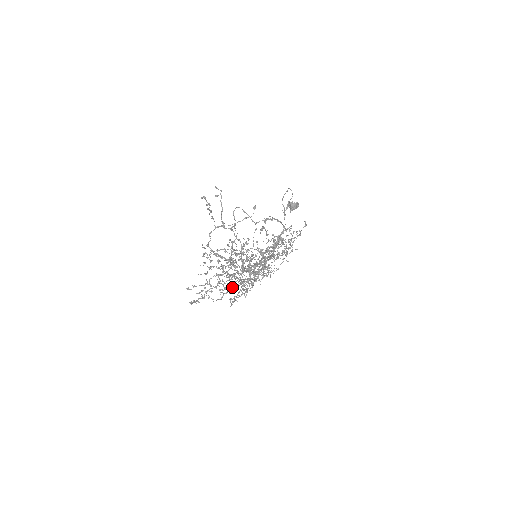
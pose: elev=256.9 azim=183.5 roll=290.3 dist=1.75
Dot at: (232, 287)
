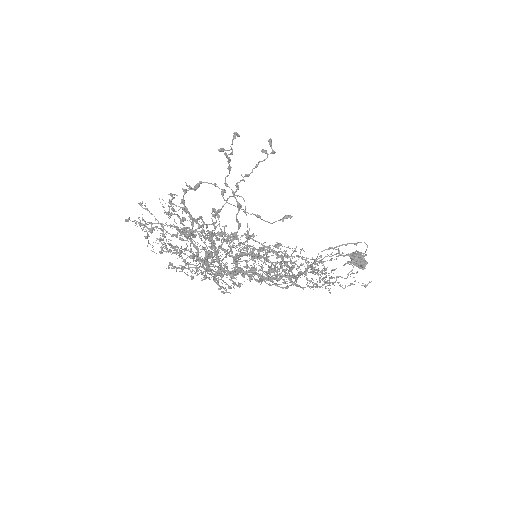
Dot at: occluded
